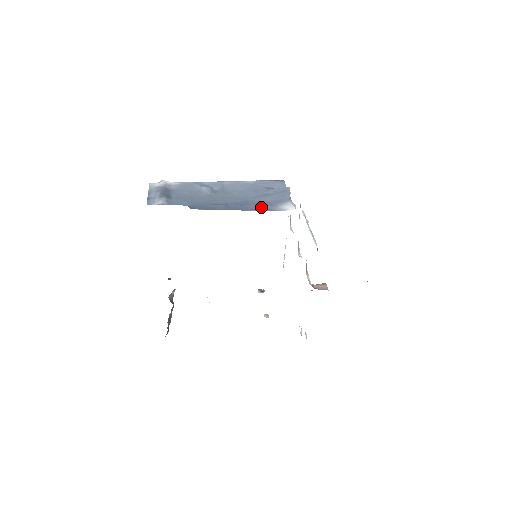
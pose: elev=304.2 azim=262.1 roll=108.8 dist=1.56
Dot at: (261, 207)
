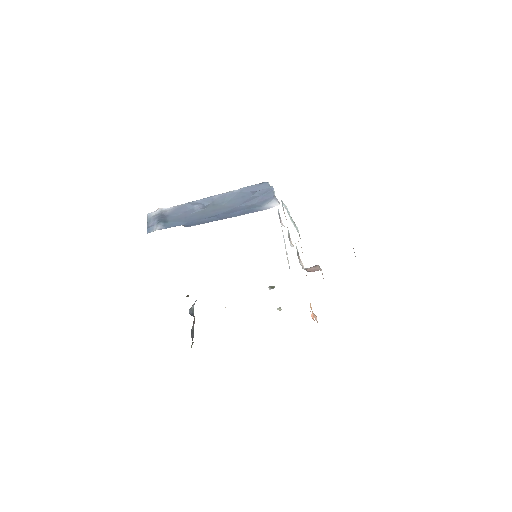
Dot at: (248, 210)
